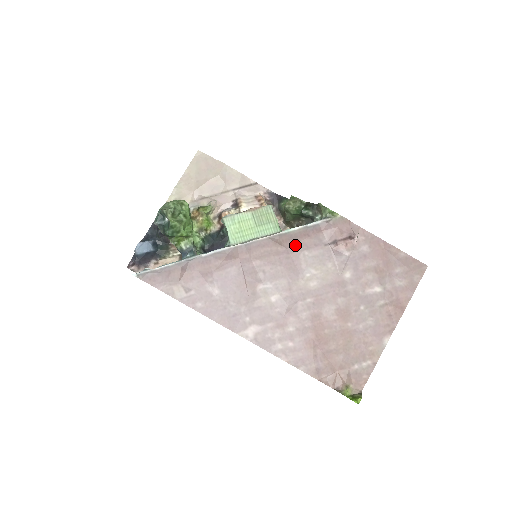
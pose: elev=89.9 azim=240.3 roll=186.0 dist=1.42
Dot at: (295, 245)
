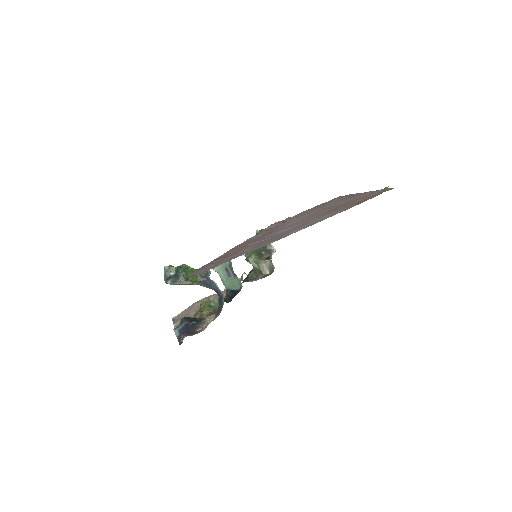
Dot at: (266, 233)
